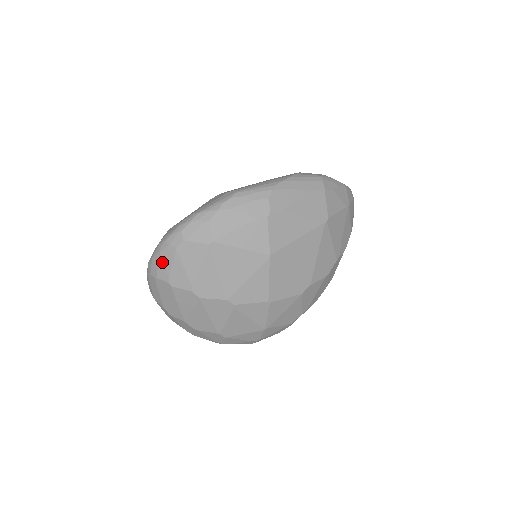
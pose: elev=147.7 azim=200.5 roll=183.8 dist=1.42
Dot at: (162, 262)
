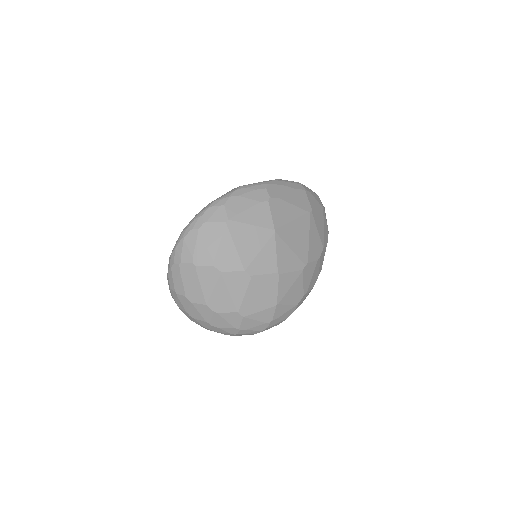
Dot at: (186, 246)
